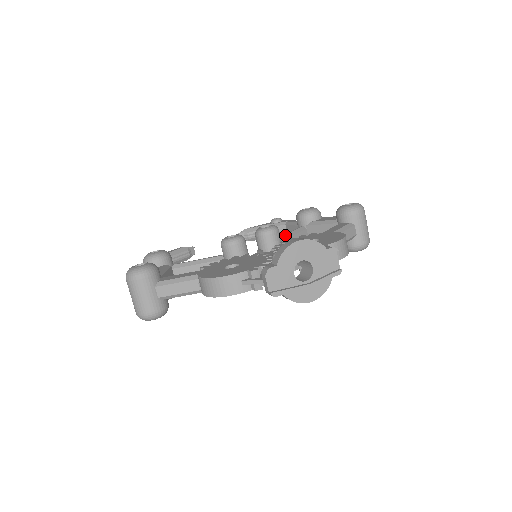
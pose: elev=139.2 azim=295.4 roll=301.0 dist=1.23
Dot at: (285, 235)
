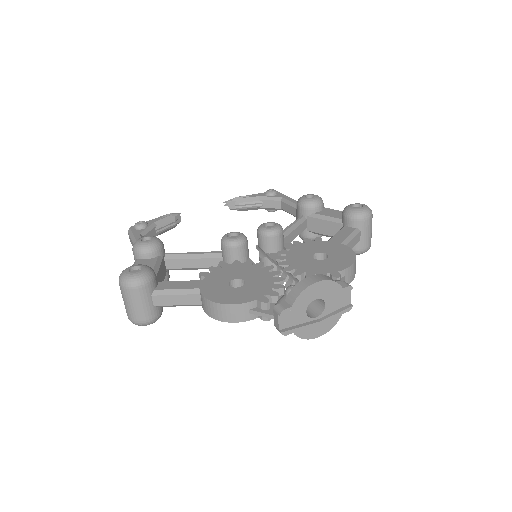
Dot at: (286, 230)
